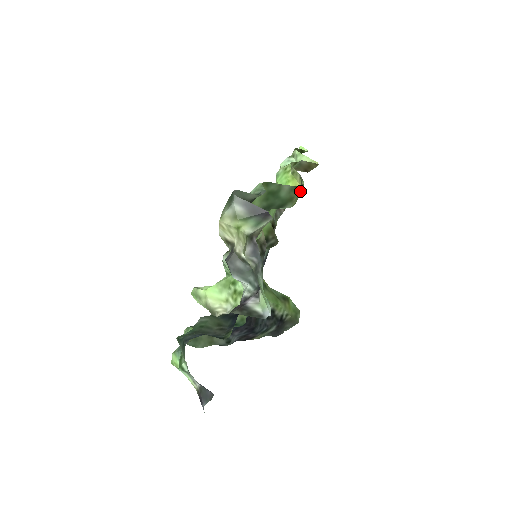
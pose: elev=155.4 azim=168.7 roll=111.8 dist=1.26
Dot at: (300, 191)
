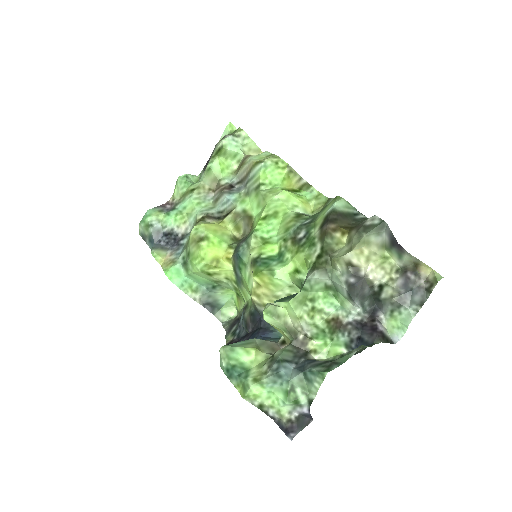
Dot at: (323, 201)
